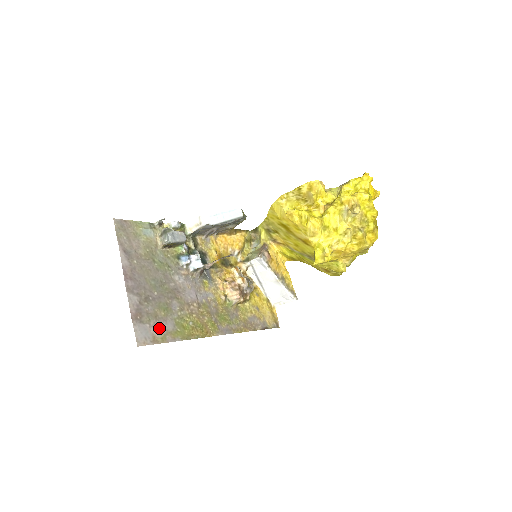
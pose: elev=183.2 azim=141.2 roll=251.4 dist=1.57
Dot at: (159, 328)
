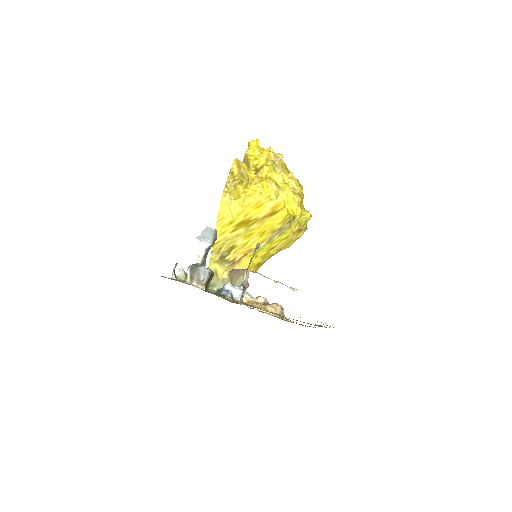
Dot at: occluded
